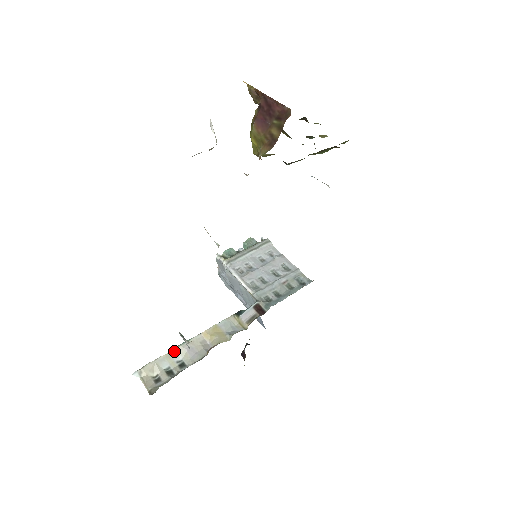
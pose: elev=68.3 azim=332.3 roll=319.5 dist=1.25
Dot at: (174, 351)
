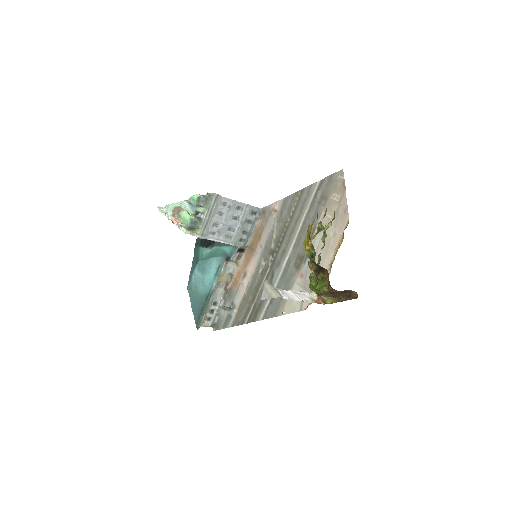
Dot at: (209, 304)
